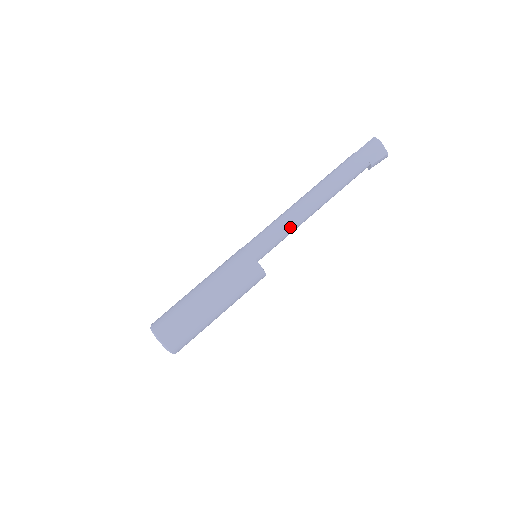
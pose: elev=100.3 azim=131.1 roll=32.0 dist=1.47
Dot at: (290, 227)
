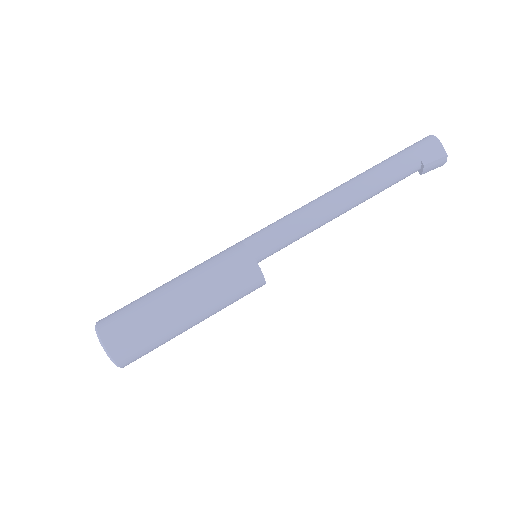
Dot at: (306, 223)
